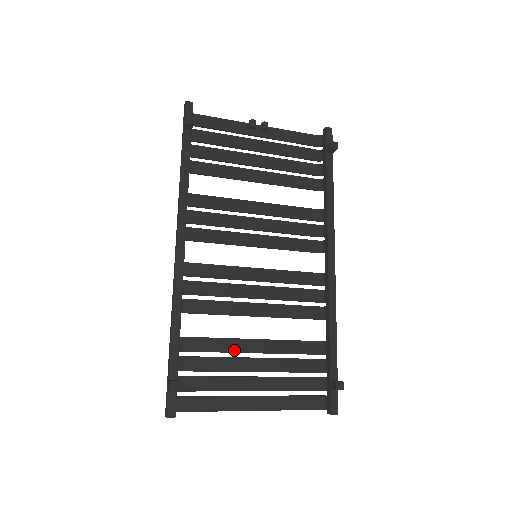
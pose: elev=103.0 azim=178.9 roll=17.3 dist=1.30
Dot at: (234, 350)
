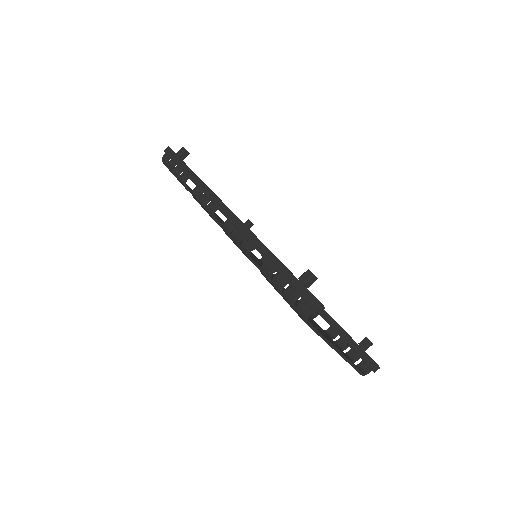
Dot at: (295, 303)
